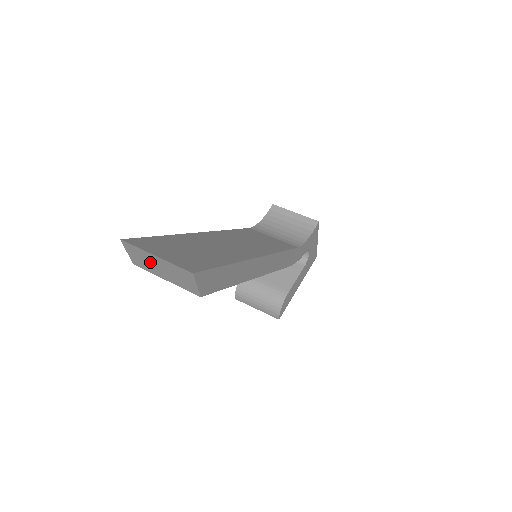
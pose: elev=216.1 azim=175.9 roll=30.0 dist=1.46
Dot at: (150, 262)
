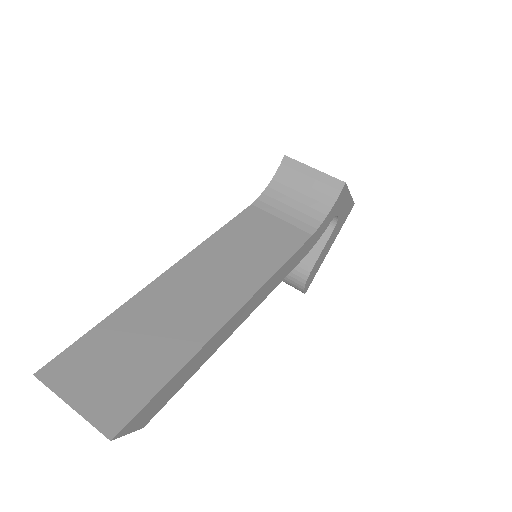
Dot at: occluded
